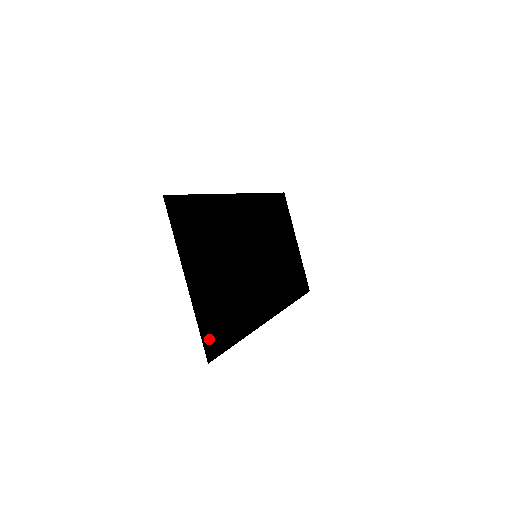
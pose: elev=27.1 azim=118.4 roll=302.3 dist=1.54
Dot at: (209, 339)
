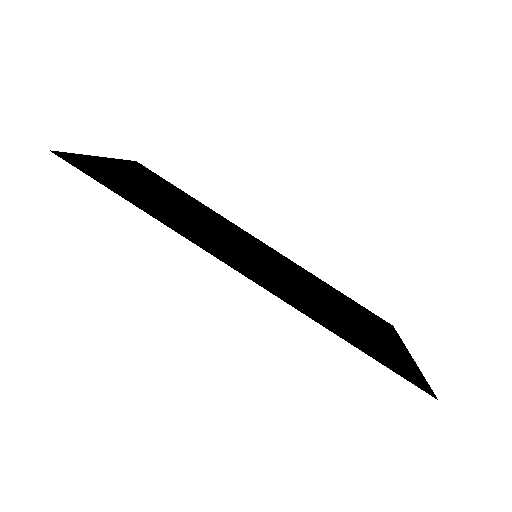
Dot at: (78, 161)
